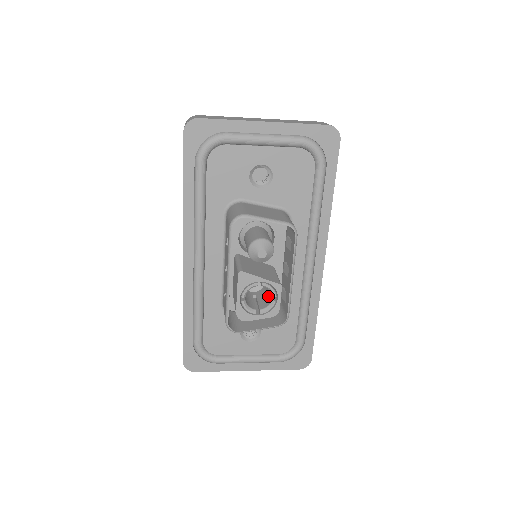
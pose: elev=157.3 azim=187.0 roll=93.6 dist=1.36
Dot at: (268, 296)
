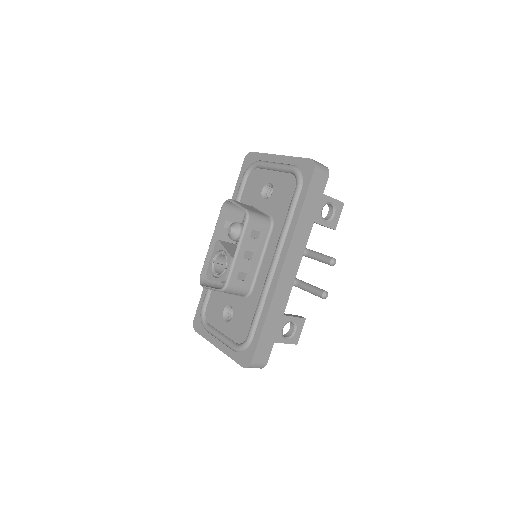
Dot at: occluded
